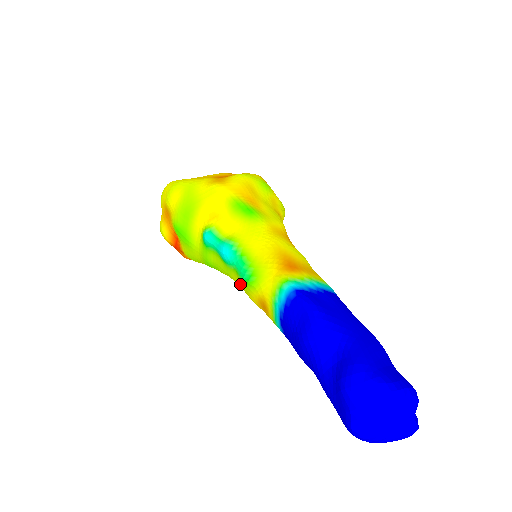
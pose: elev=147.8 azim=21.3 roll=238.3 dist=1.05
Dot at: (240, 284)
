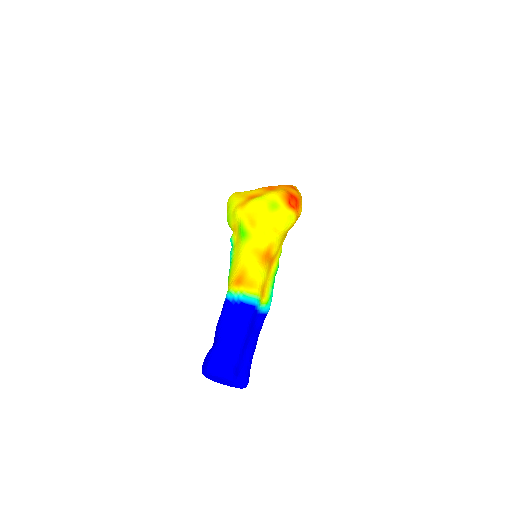
Dot at: occluded
